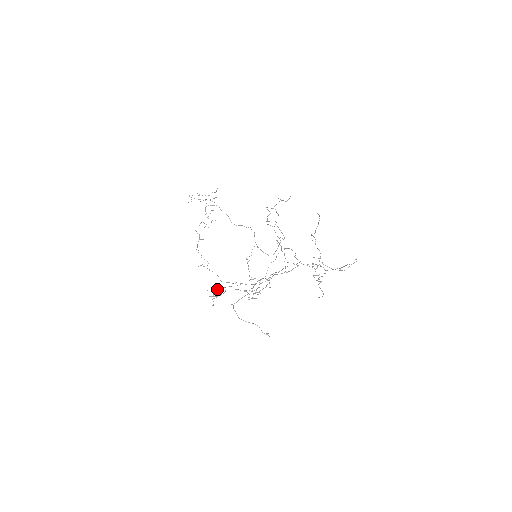
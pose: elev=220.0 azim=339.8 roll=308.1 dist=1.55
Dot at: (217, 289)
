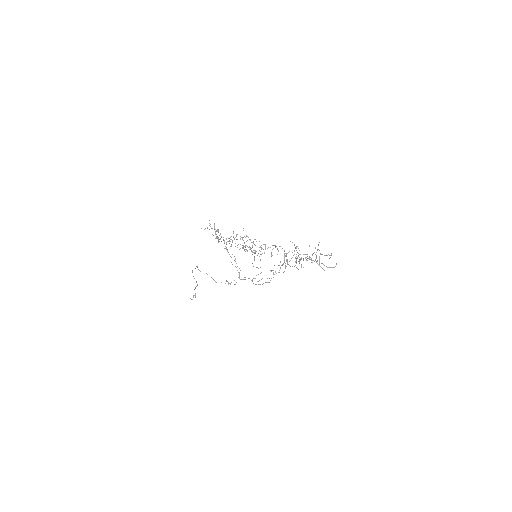
Dot at: occluded
